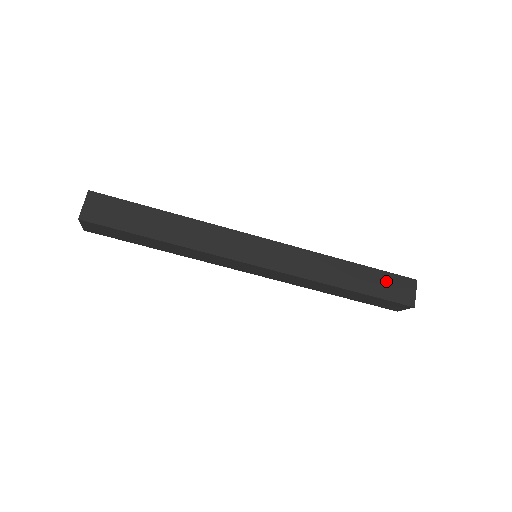
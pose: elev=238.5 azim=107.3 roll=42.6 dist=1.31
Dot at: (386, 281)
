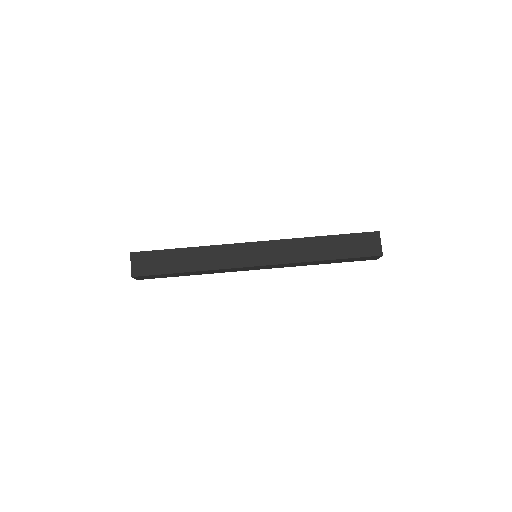
Dot at: occluded
